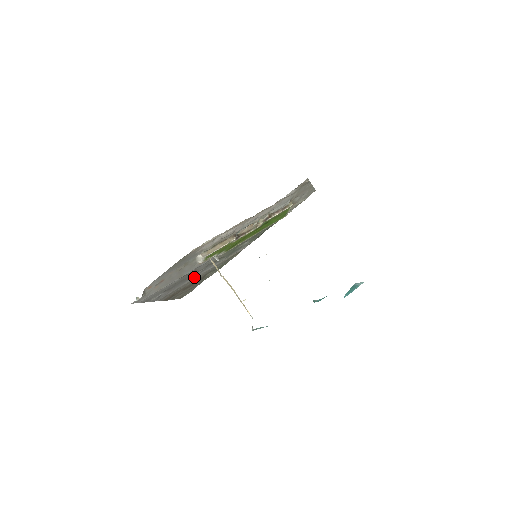
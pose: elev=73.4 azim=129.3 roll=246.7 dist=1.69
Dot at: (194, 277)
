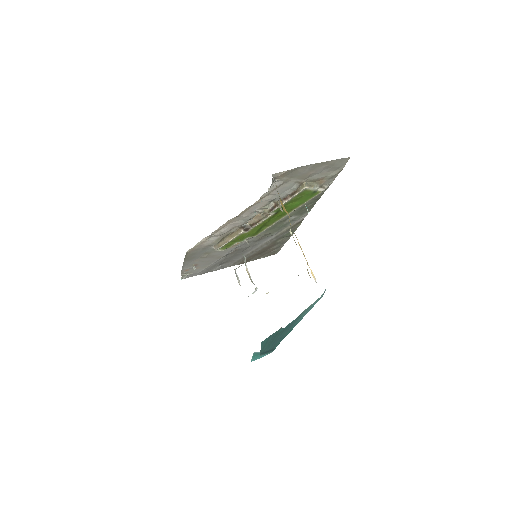
Dot at: (253, 249)
